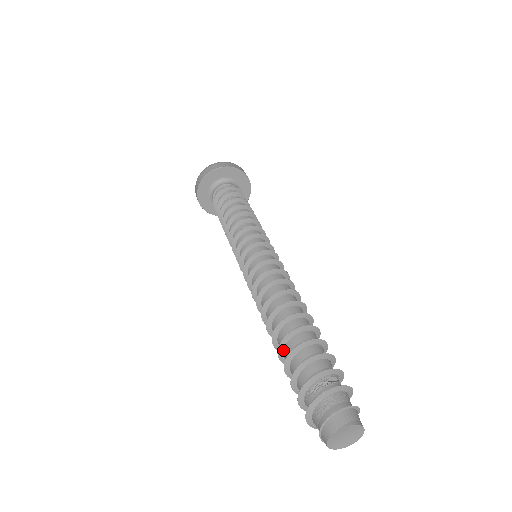
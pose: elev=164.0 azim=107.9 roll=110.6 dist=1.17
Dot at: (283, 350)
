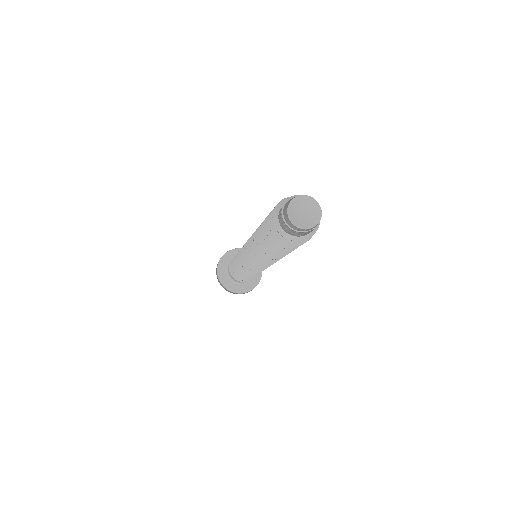
Dot at: occluded
